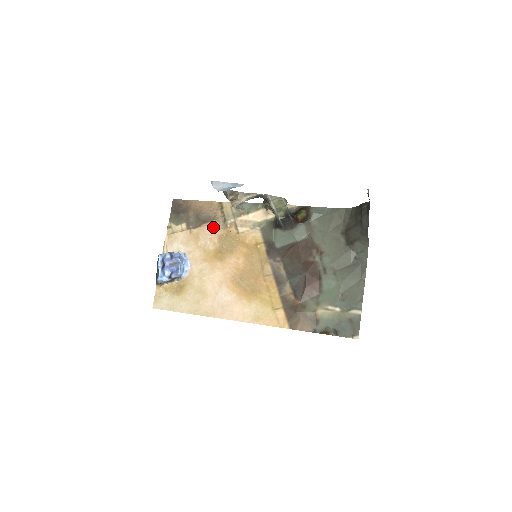
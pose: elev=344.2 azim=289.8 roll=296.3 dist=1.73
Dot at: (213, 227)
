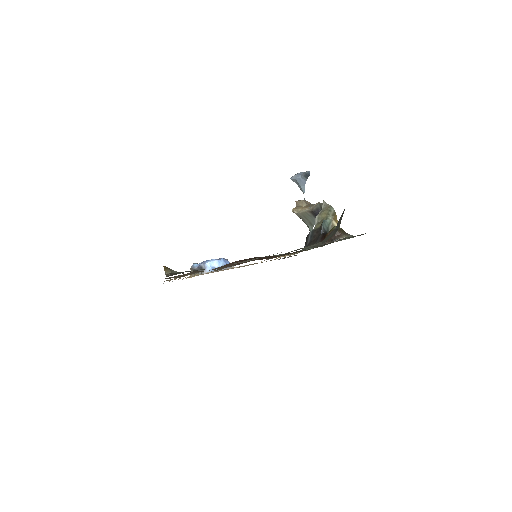
Dot at: occluded
